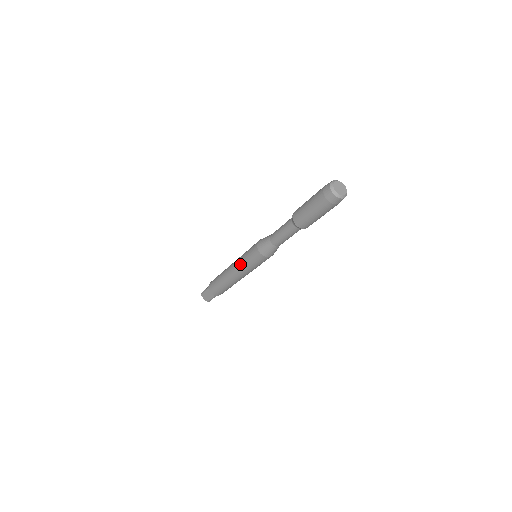
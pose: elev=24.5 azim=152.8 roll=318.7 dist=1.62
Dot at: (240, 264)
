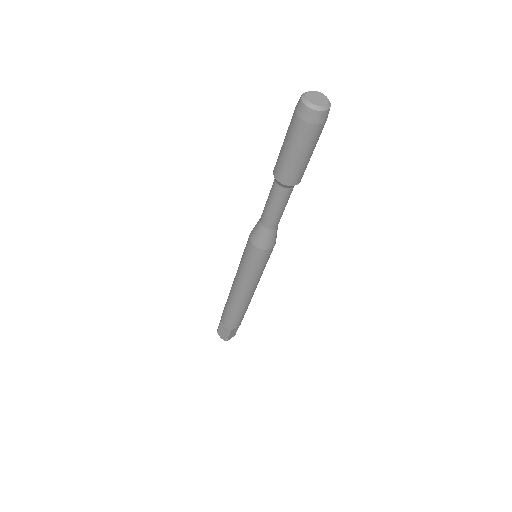
Dot at: (239, 271)
